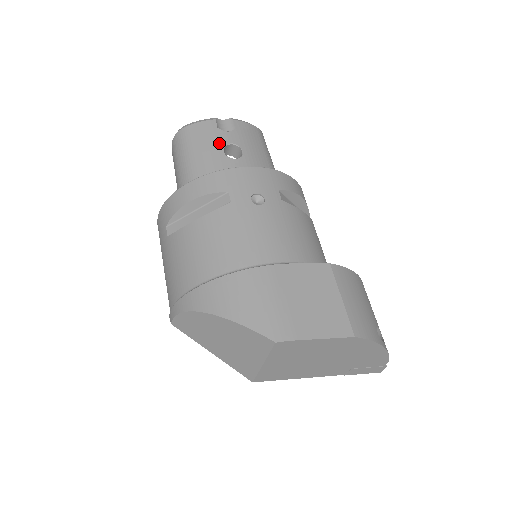
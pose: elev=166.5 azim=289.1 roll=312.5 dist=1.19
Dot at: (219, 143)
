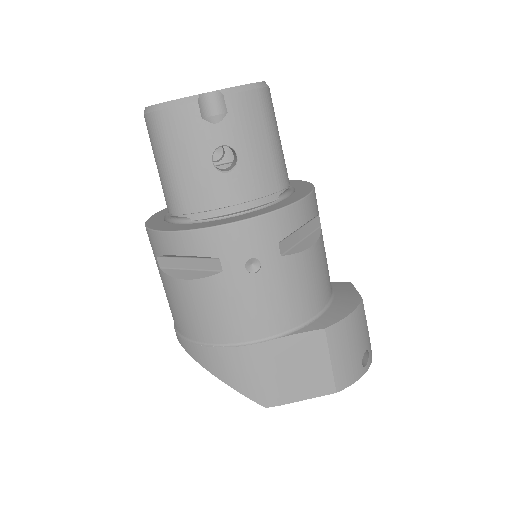
Dot at: (205, 148)
